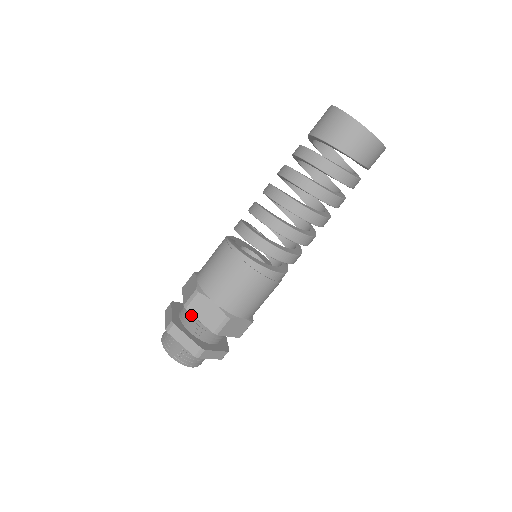
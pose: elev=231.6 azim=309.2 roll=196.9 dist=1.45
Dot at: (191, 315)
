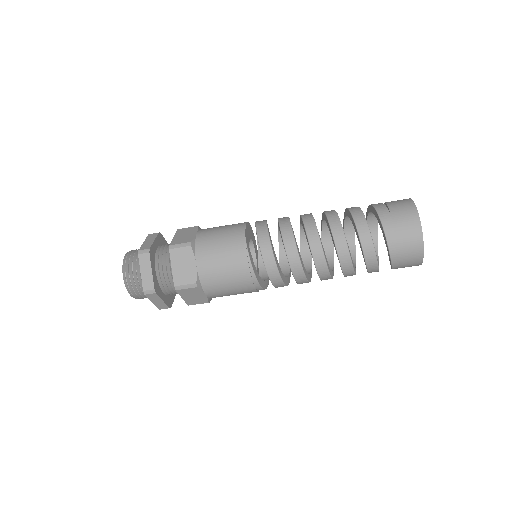
Dot at: (172, 282)
